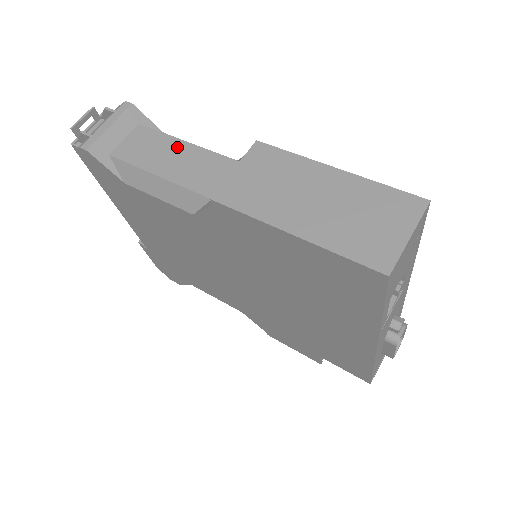
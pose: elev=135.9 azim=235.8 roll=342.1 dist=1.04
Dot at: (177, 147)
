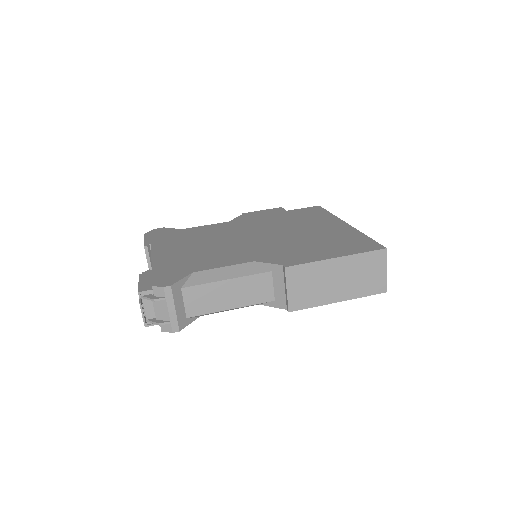
Dot at: (225, 287)
